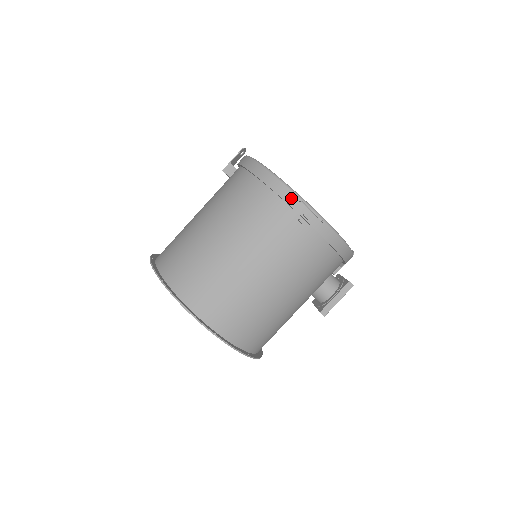
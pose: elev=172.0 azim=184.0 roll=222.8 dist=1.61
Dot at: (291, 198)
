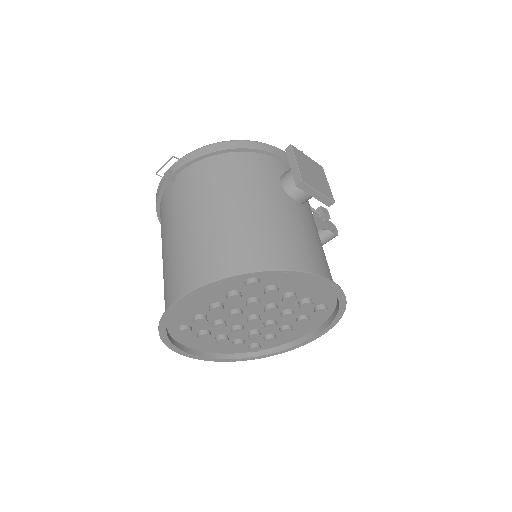
Dot at: (160, 186)
